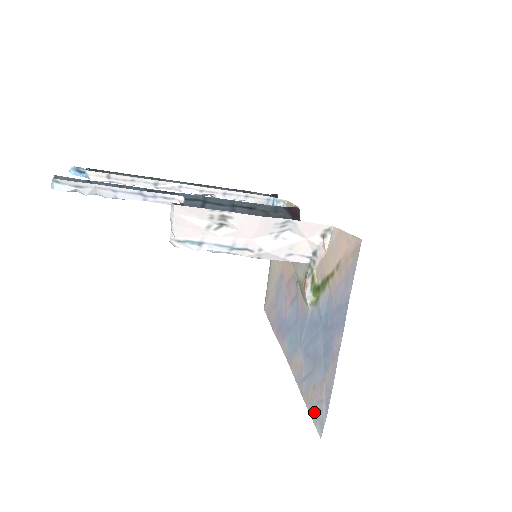
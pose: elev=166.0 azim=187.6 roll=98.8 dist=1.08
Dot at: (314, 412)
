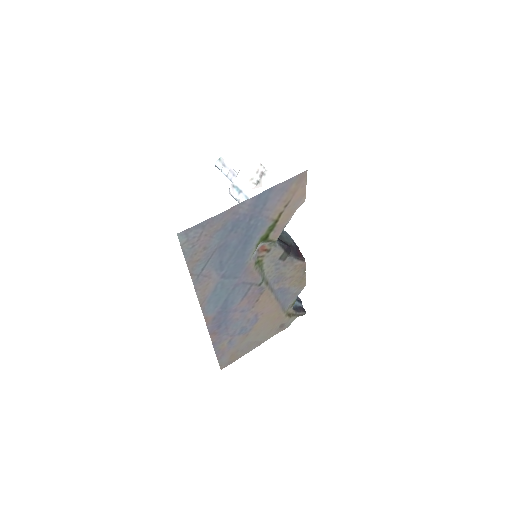
Dot at: (189, 247)
